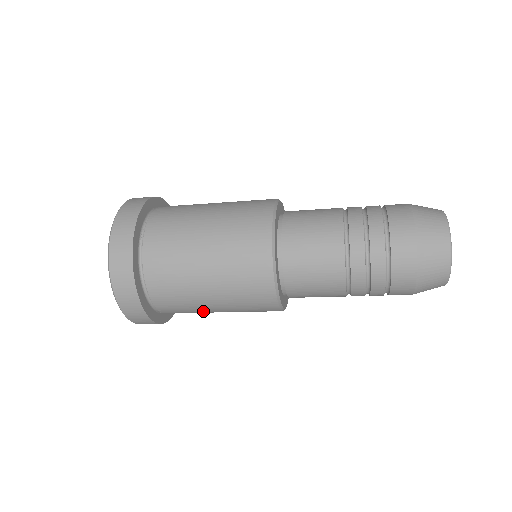
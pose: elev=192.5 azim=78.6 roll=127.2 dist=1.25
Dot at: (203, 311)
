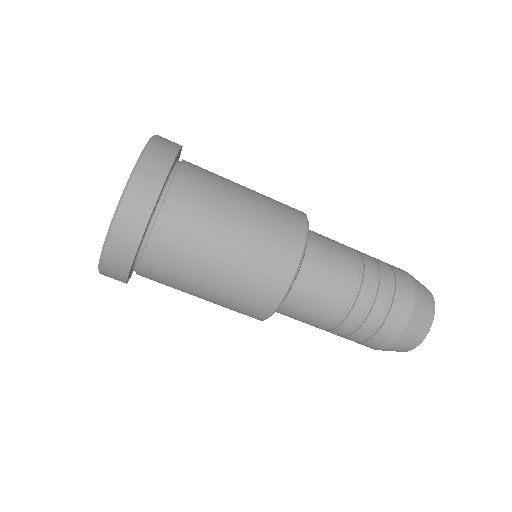
Dot at: (217, 220)
